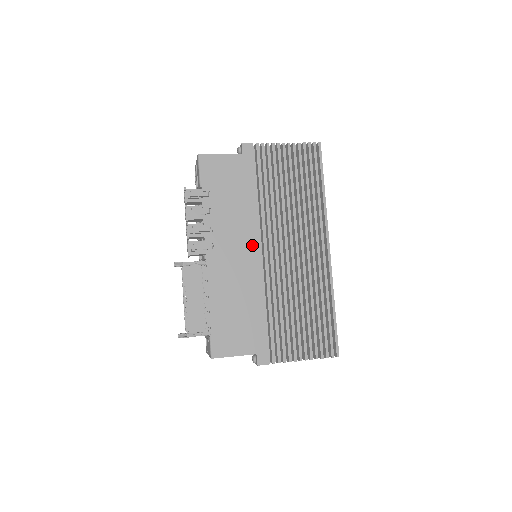
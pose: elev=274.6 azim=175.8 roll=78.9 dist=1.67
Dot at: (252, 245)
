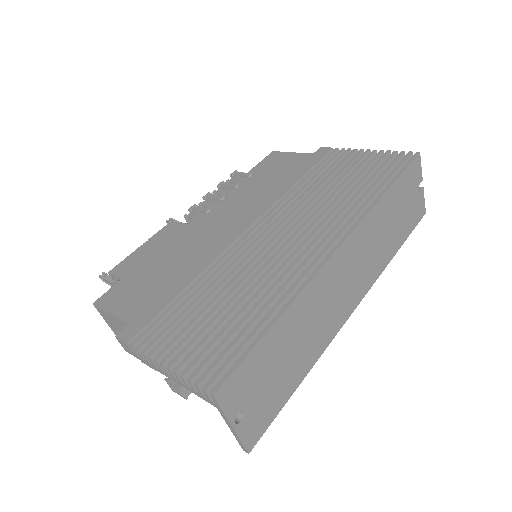
Dot at: (246, 220)
